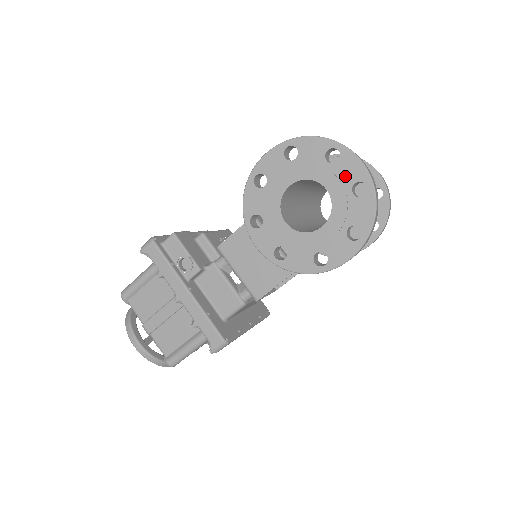
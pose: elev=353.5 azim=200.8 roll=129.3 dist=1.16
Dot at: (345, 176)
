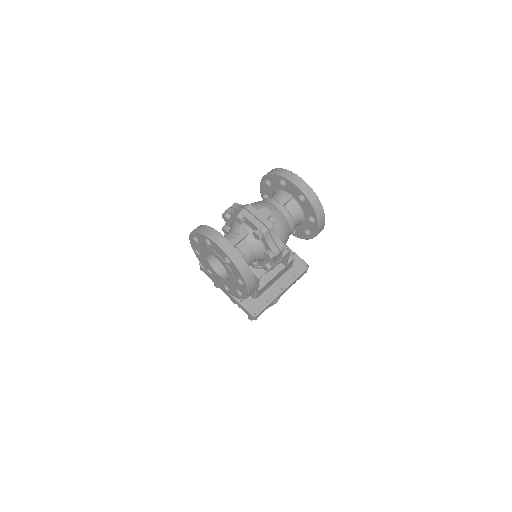
Dot at: (218, 253)
